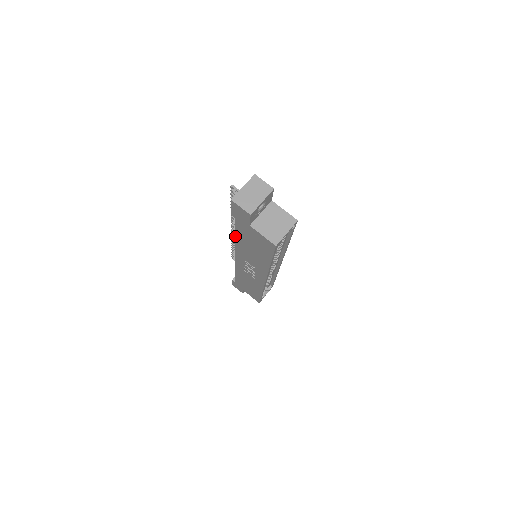
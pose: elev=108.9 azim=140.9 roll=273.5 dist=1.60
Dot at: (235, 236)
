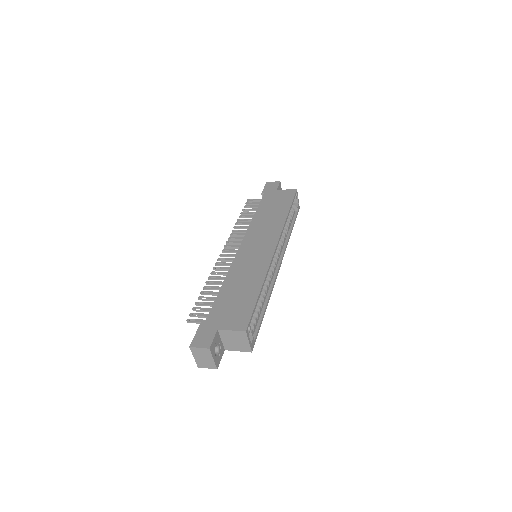
Dot at: occluded
